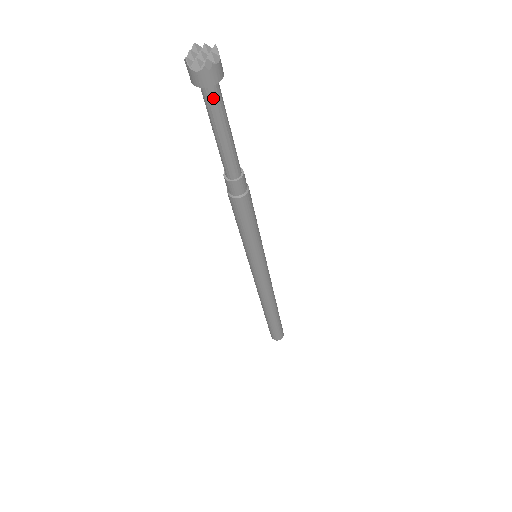
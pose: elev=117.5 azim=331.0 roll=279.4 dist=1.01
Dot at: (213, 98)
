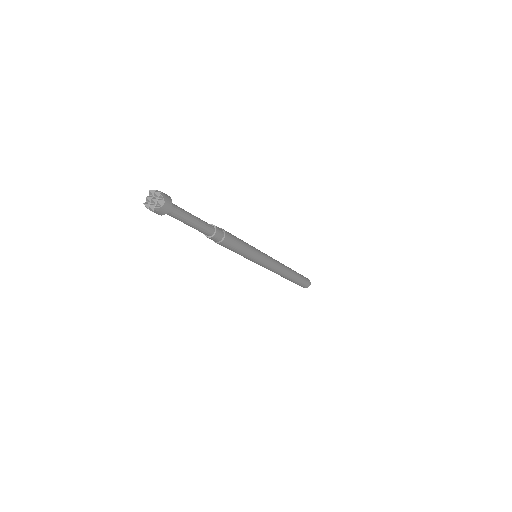
Dot at: (171, 214)
